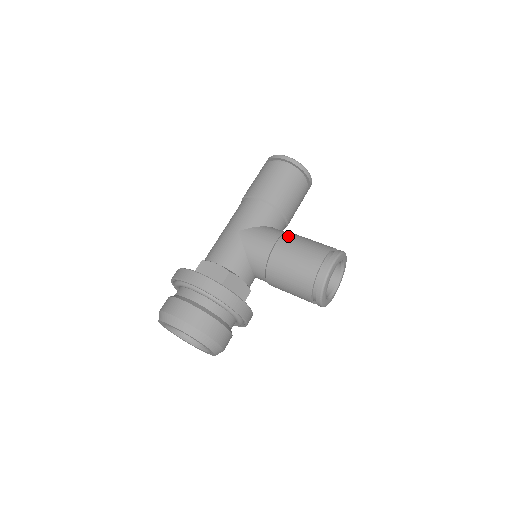
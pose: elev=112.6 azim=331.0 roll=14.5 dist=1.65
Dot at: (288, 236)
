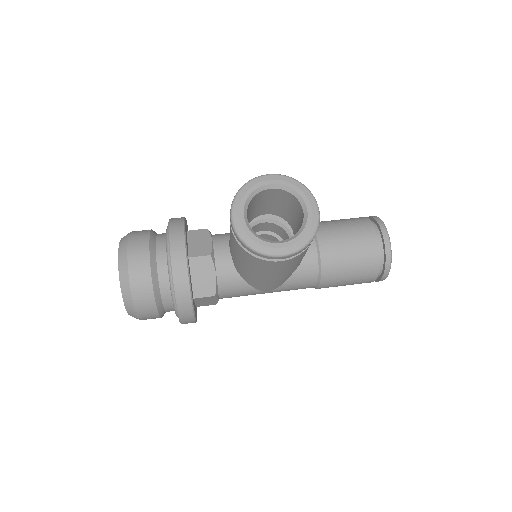
Dot at: occluded
